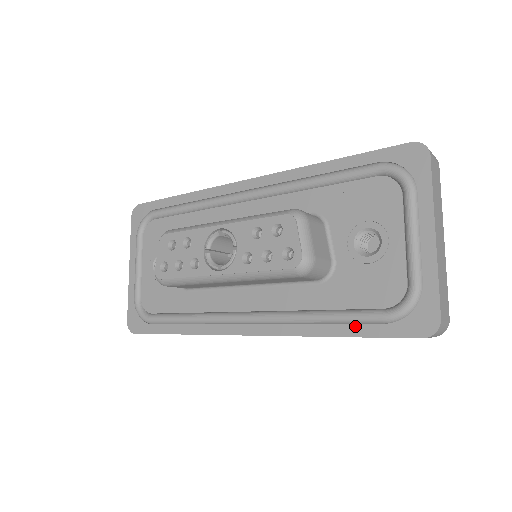
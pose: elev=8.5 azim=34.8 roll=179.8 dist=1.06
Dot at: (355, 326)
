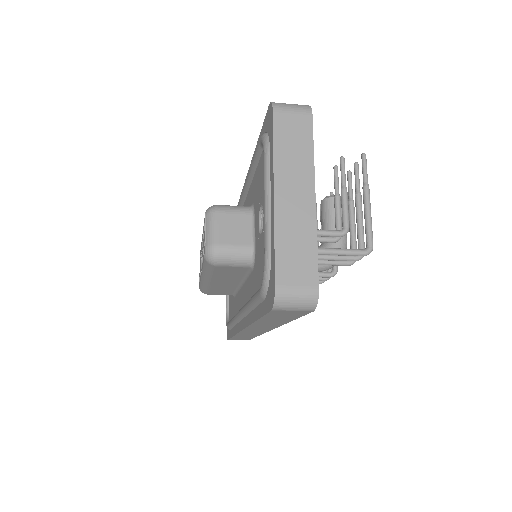
Dot at: (258, 307)
